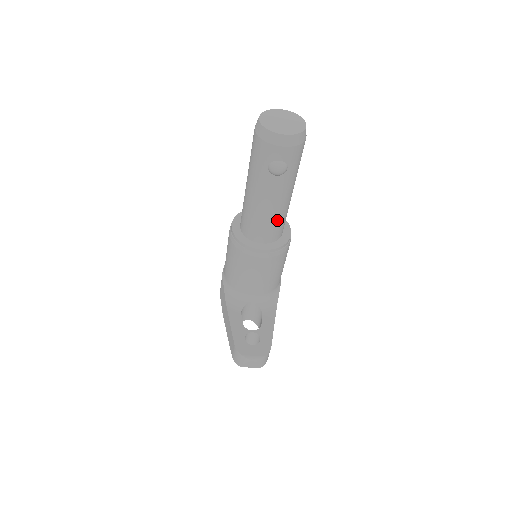
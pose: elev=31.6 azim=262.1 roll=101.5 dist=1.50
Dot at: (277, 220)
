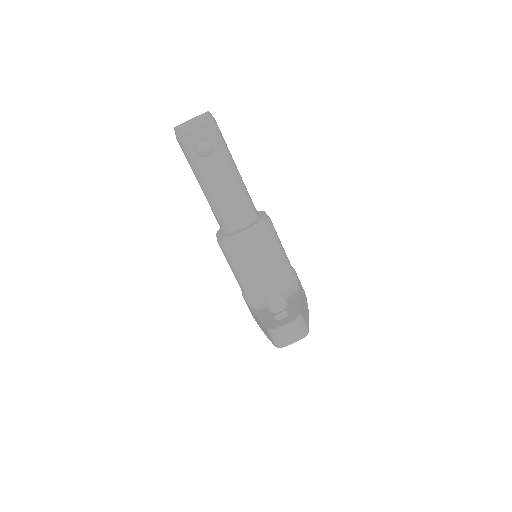
Dot at: (239, 199)
